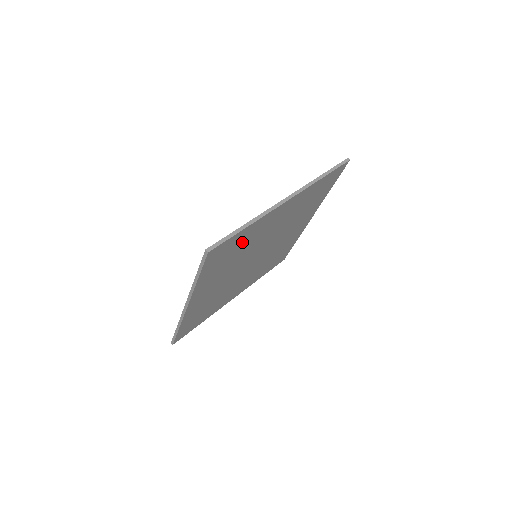
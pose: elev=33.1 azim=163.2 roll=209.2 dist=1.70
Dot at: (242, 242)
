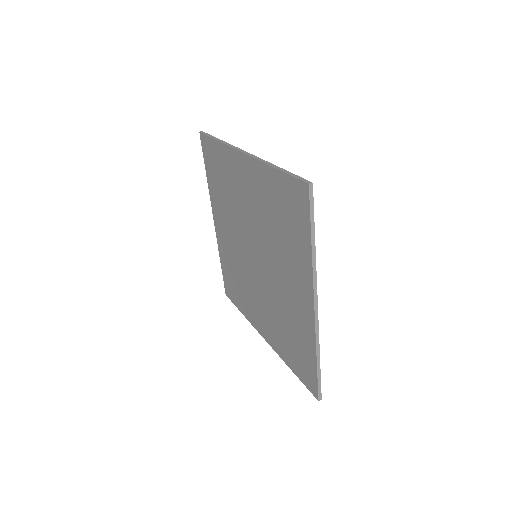
Dot at: occluded
